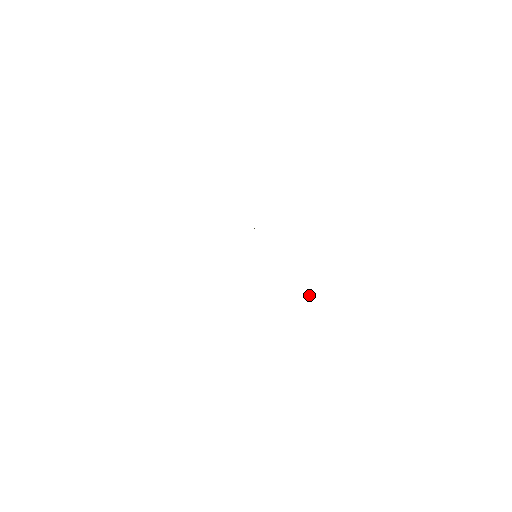
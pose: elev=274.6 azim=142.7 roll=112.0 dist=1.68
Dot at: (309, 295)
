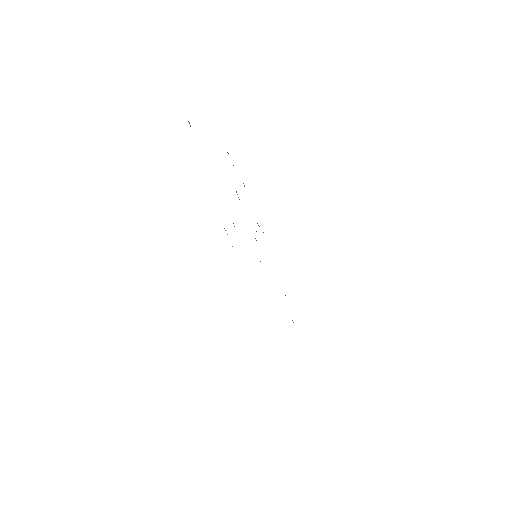
Dot at: occluded
